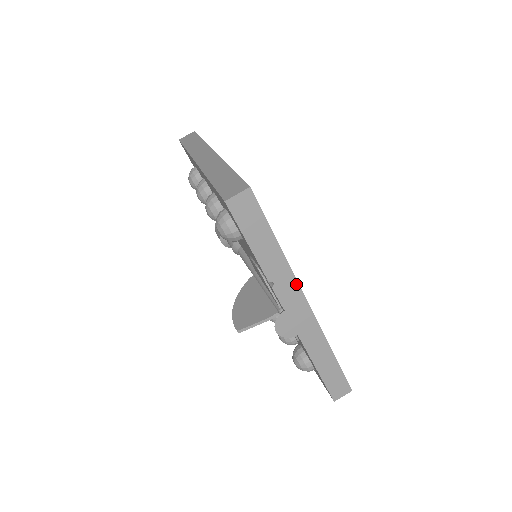
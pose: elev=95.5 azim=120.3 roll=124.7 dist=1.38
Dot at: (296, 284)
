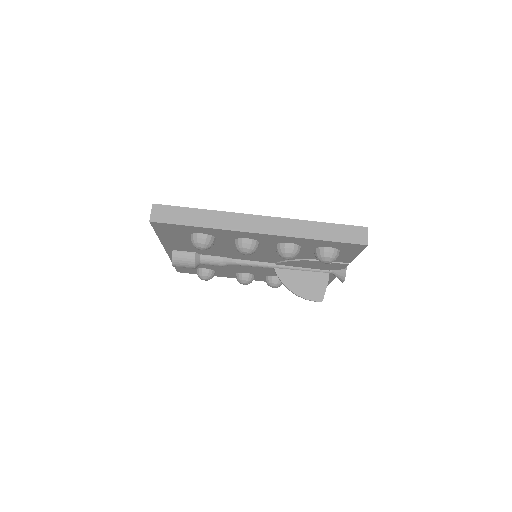
Dot at: occluded
